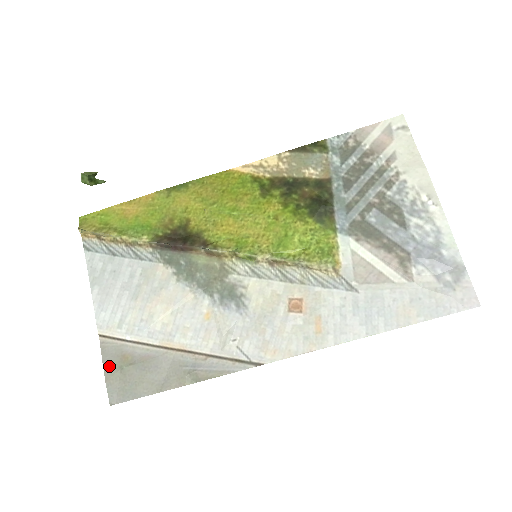
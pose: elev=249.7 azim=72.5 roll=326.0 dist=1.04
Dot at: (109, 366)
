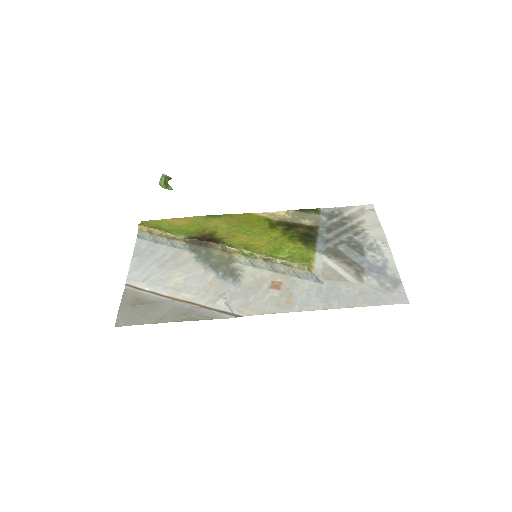
Dot at: (125, 302)
